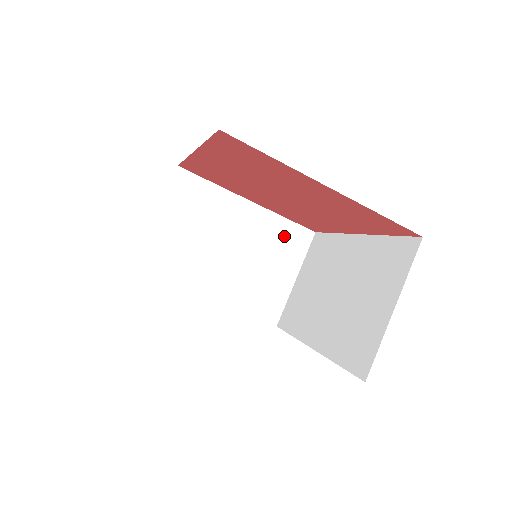
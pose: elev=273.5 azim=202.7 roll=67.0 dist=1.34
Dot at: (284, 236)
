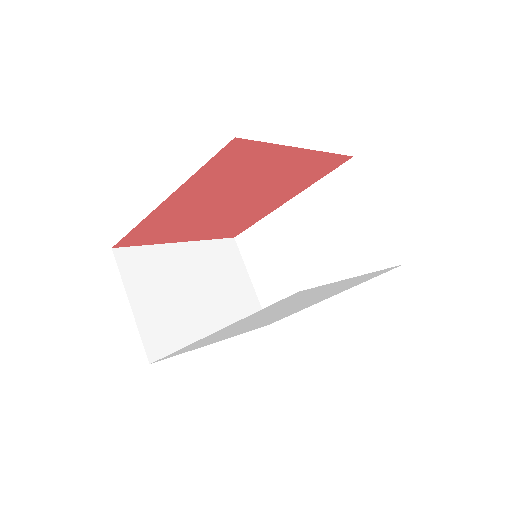
Dot at: (220, 254)
